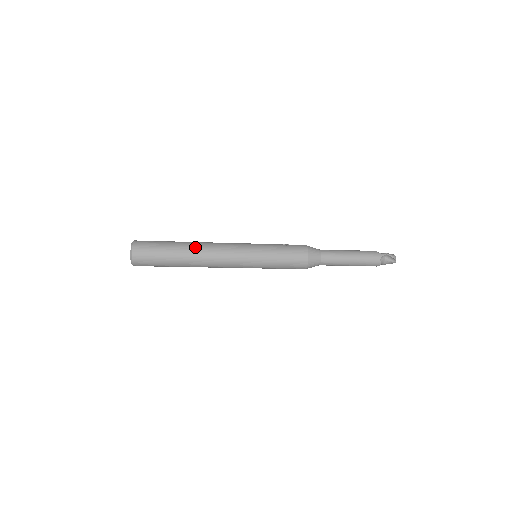
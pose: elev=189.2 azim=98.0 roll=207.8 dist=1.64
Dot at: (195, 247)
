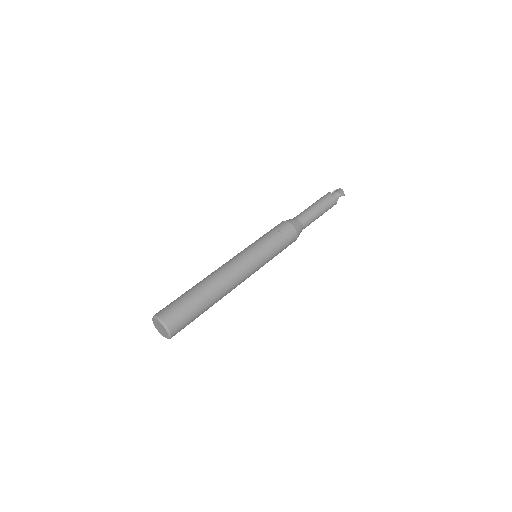
Dot at: (219, 291)
